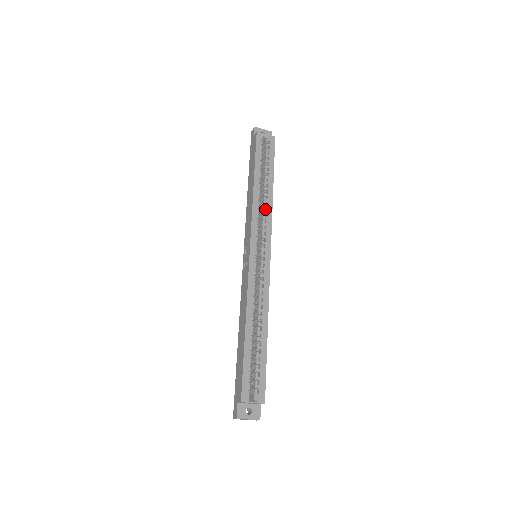
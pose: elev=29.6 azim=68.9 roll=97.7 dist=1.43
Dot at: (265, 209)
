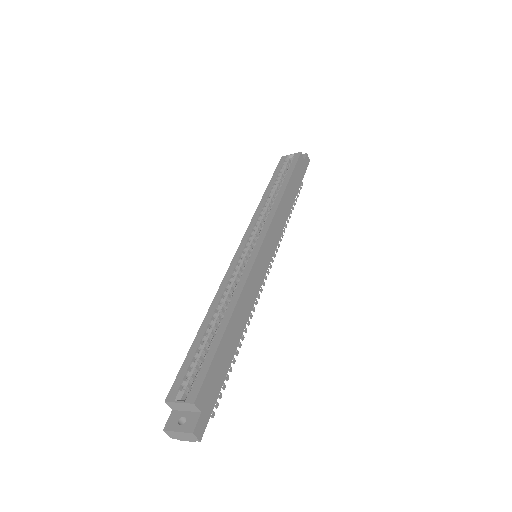
Dot at: (271, 209)
